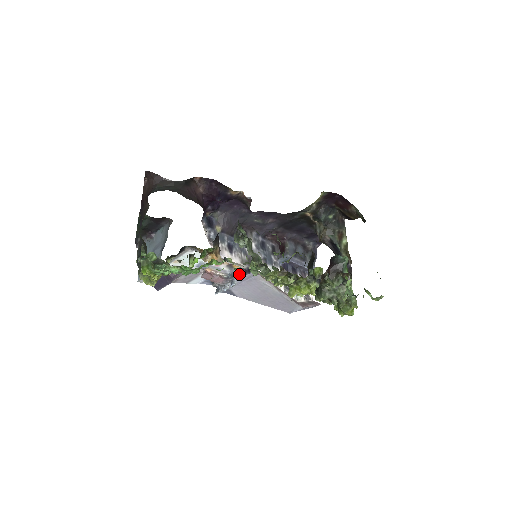
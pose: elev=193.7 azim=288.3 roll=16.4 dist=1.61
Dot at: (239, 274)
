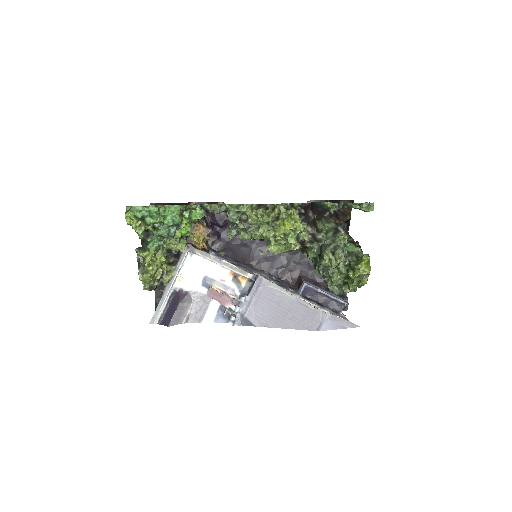
Dot at: (248, 291)
